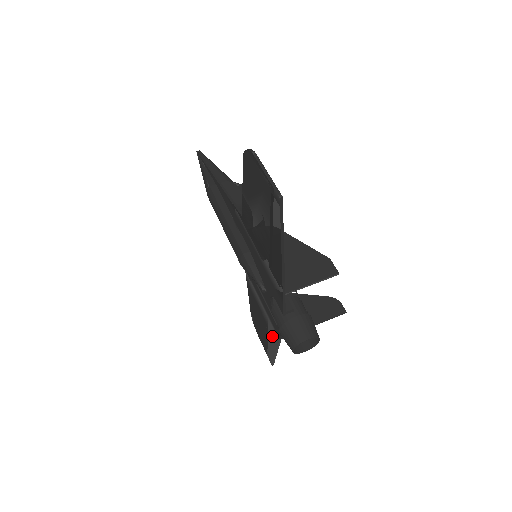
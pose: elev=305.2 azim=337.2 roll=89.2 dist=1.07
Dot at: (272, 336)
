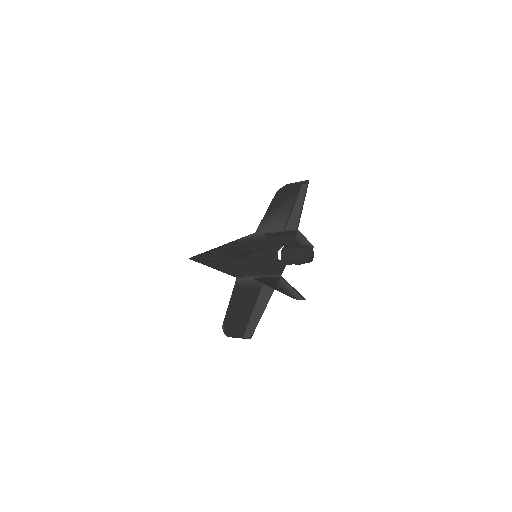
Dot at: (266, 290)
